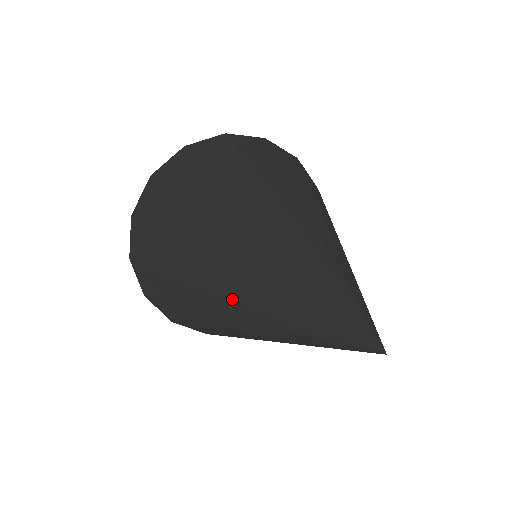
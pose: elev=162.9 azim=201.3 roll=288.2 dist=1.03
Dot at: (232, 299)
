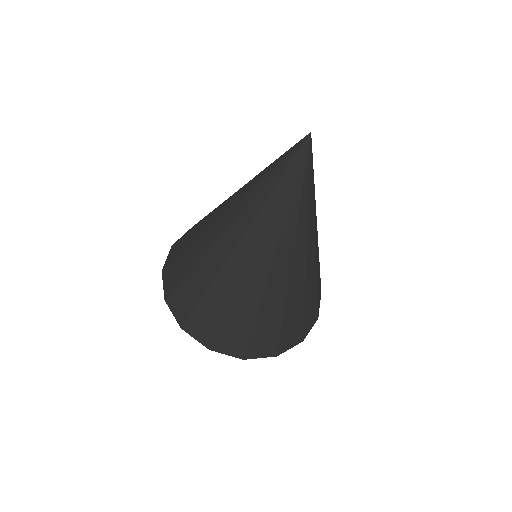
Dot at: occluded
